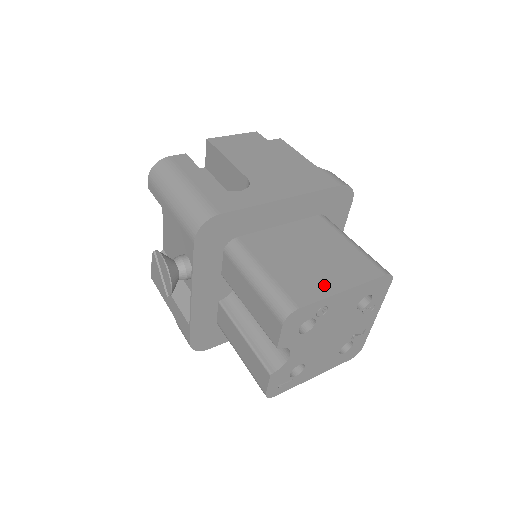
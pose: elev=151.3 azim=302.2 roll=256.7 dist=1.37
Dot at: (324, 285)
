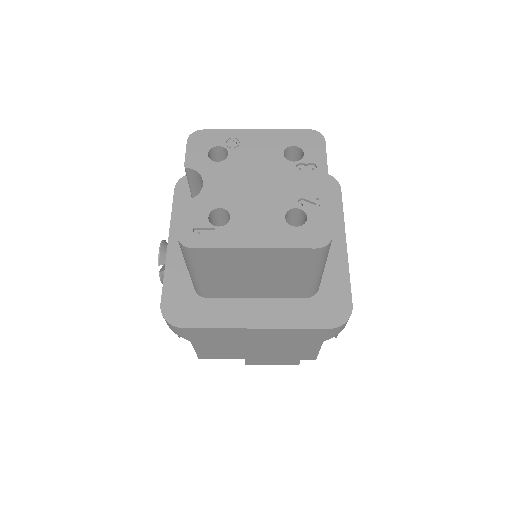
Dot at: occluded
